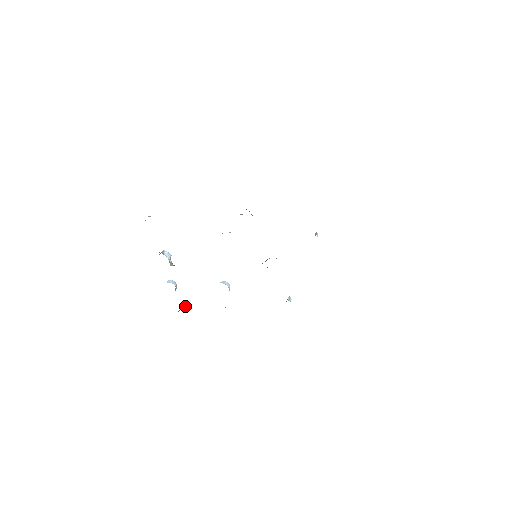
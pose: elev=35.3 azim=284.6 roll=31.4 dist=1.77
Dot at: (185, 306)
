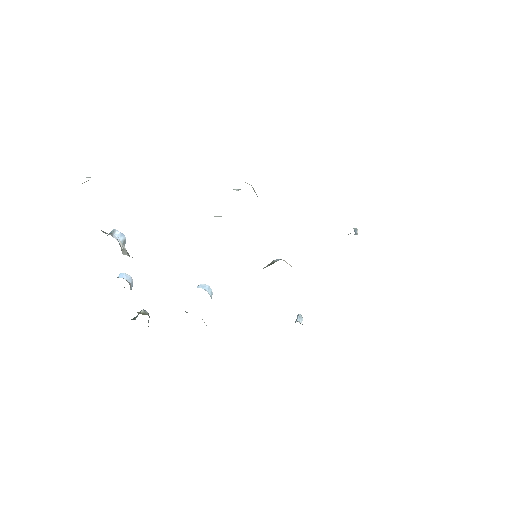
Dot at: (144, 313)
